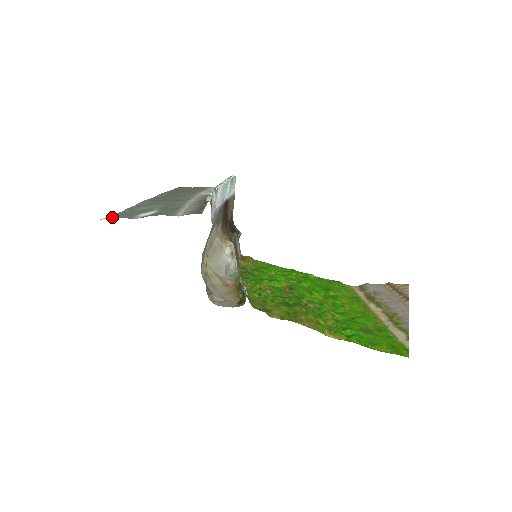
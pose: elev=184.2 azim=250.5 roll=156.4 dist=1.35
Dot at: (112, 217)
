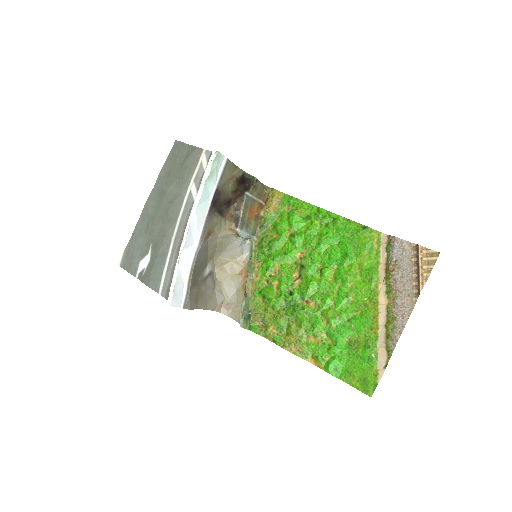
Dot at: (124, 262)
